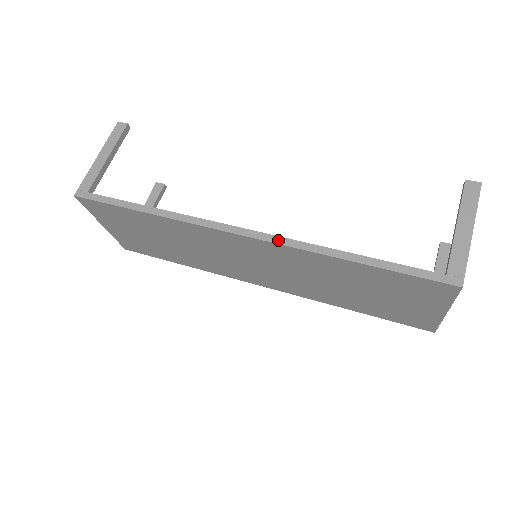
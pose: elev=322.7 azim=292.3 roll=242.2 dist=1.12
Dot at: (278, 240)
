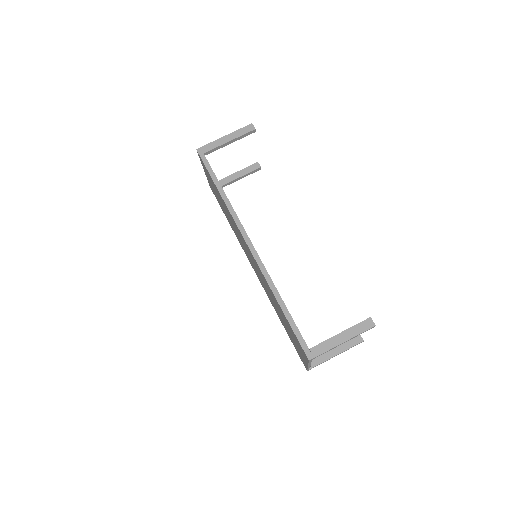
Dot at: (259, 263)
